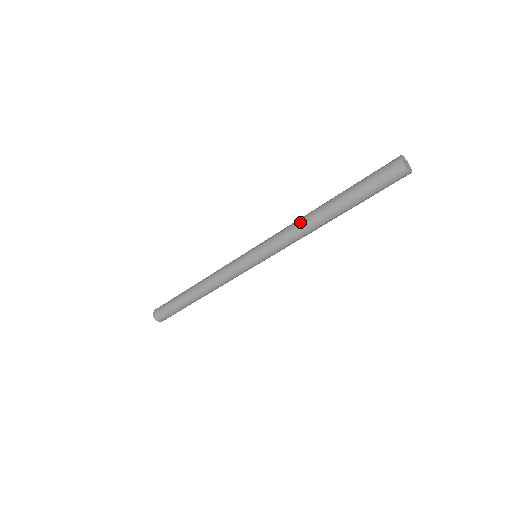
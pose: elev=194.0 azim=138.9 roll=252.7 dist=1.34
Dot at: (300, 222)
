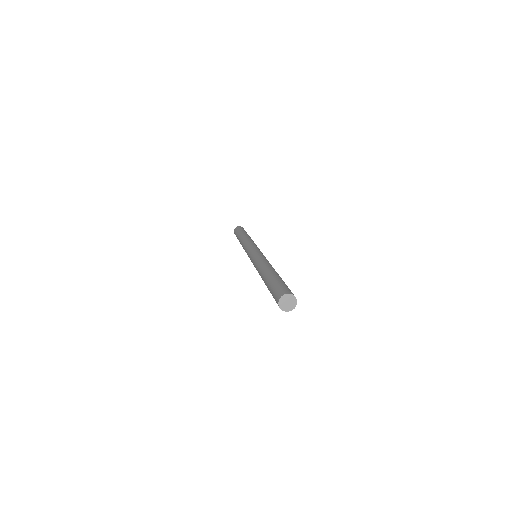
Dot at: (258, 269)
